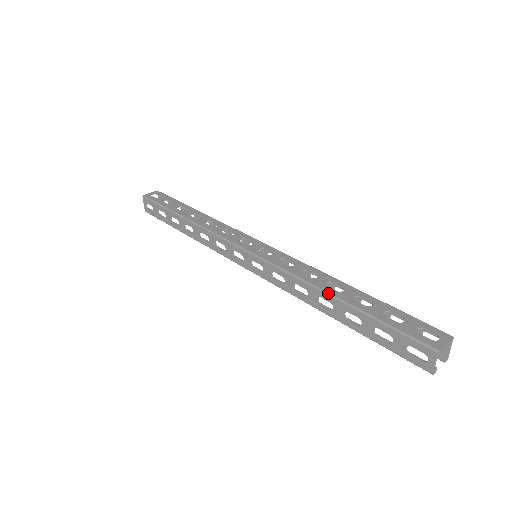
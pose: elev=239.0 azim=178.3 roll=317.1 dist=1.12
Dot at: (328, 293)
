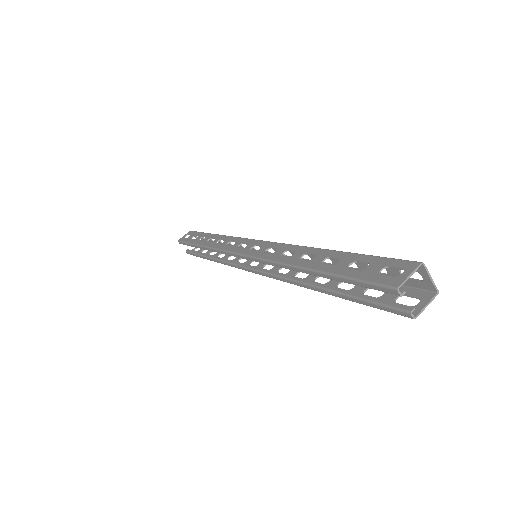
Dot at: (320, 248)
